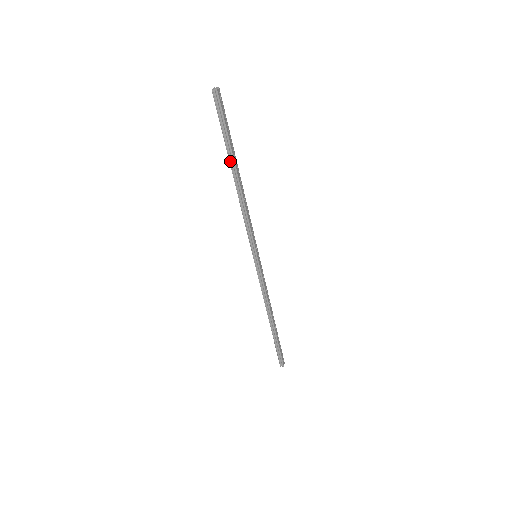
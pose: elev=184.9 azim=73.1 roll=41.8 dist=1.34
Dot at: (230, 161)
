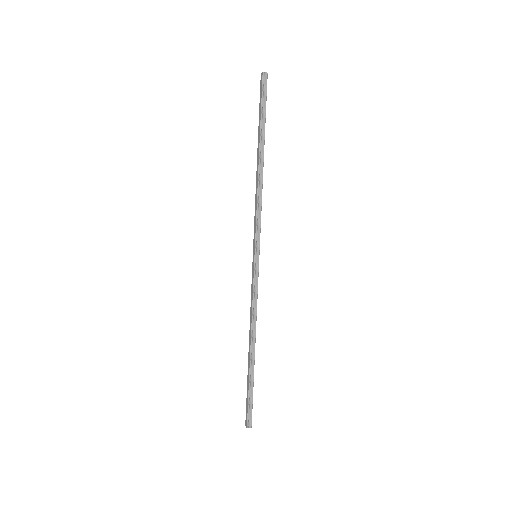
Dot at: (261, 141)
